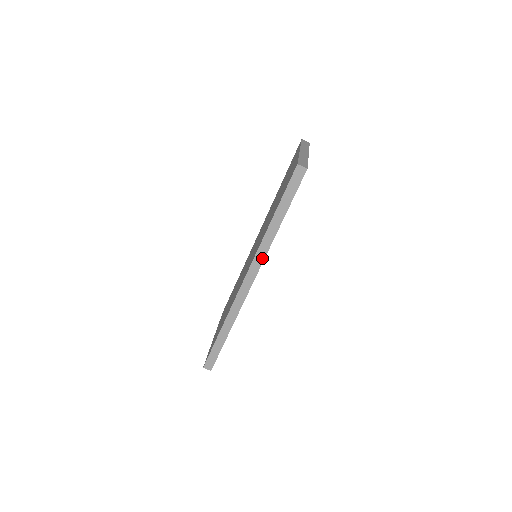
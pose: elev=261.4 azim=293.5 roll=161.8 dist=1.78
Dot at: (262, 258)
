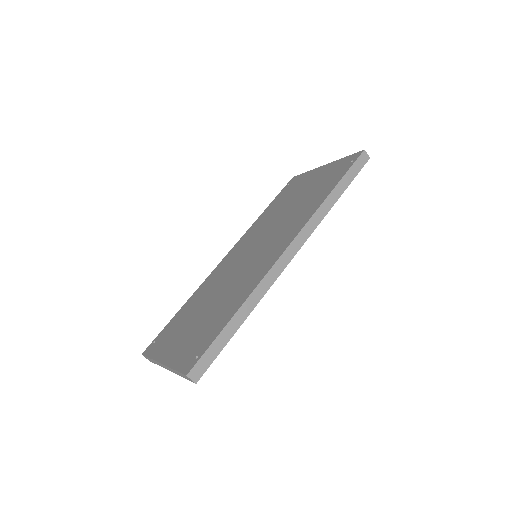
Dot at: (312, 229)
